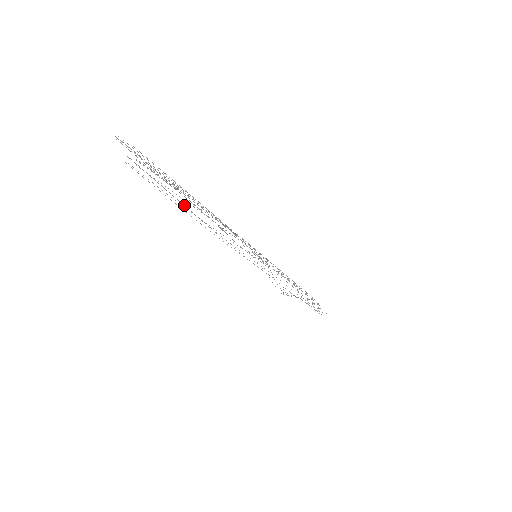
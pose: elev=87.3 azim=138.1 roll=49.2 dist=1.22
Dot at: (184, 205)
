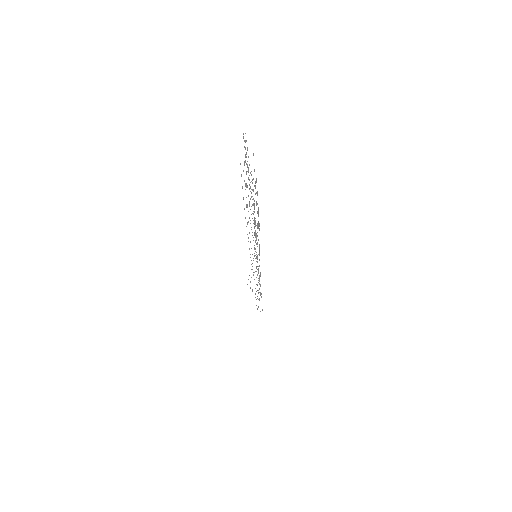
Dot at: occluded
